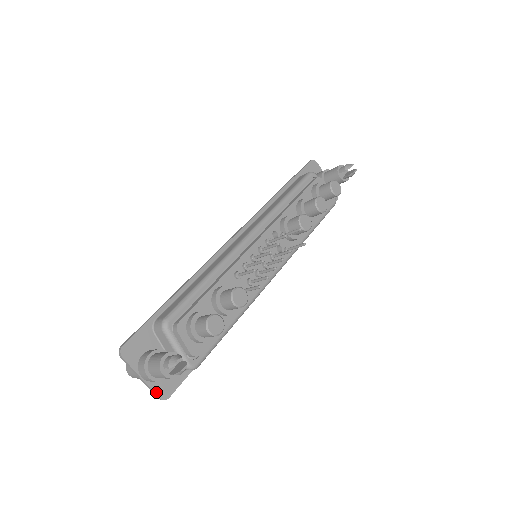
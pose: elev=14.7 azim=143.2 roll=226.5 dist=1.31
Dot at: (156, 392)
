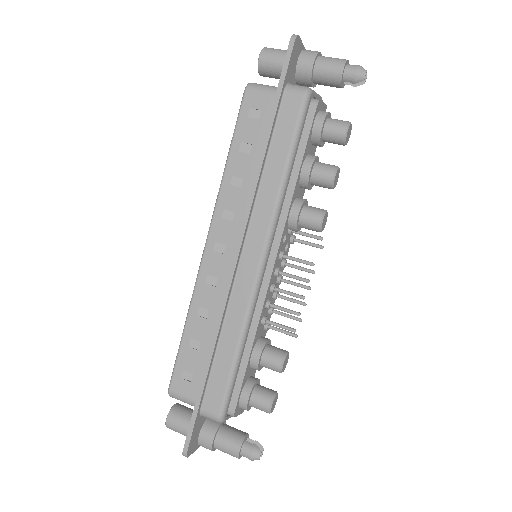
Dot at: occluded
